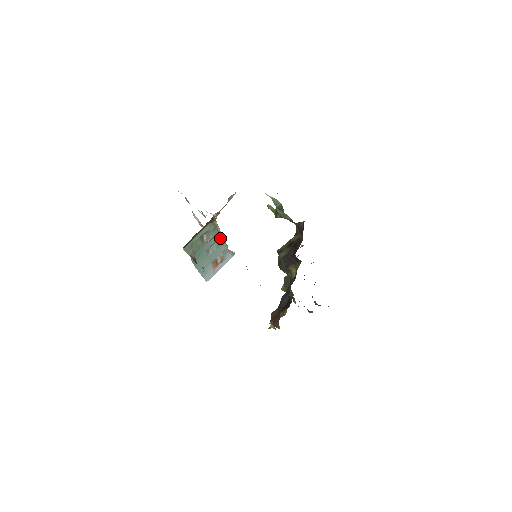
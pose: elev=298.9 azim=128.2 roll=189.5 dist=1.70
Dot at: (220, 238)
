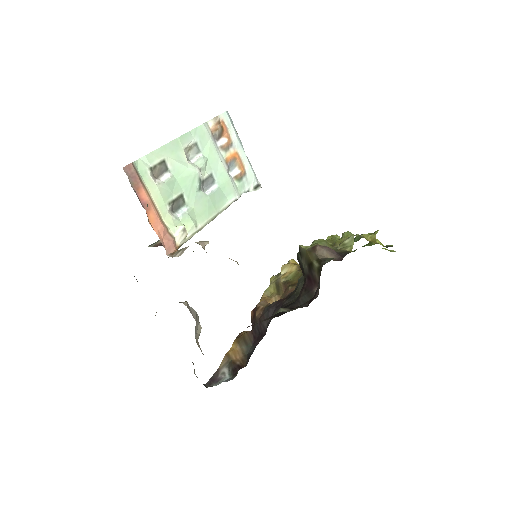
Dot at: (212, 216)
